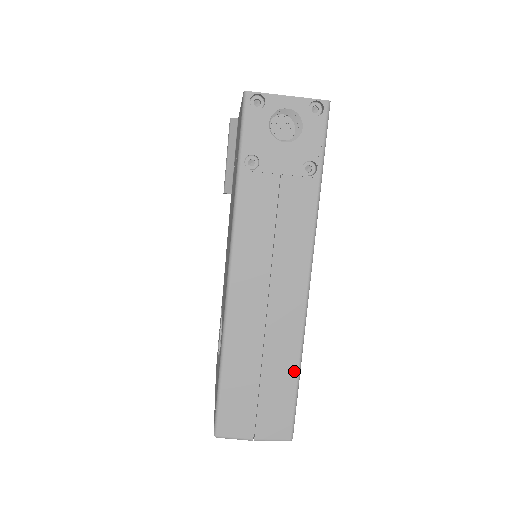
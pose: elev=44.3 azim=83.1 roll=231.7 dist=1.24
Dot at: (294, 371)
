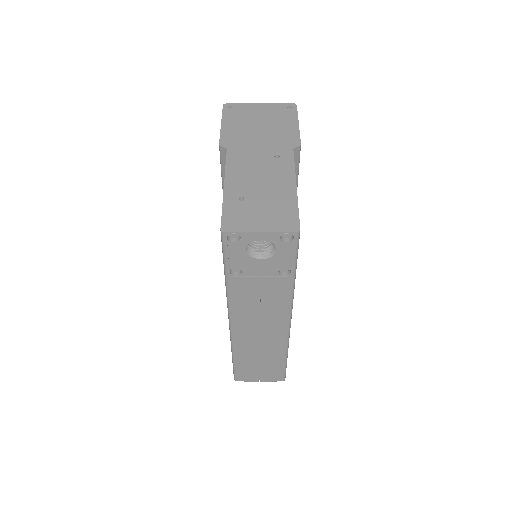
Dot at: (283, 359)
